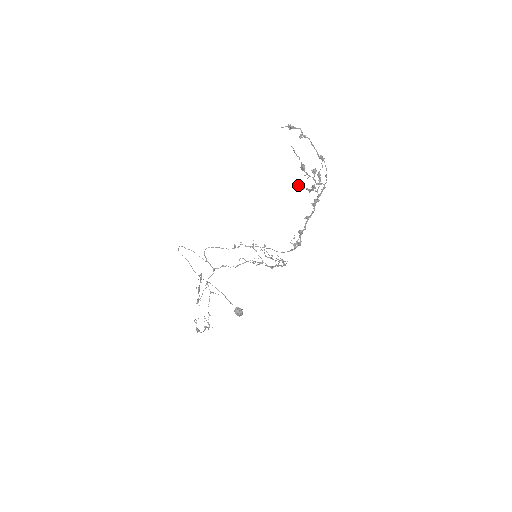
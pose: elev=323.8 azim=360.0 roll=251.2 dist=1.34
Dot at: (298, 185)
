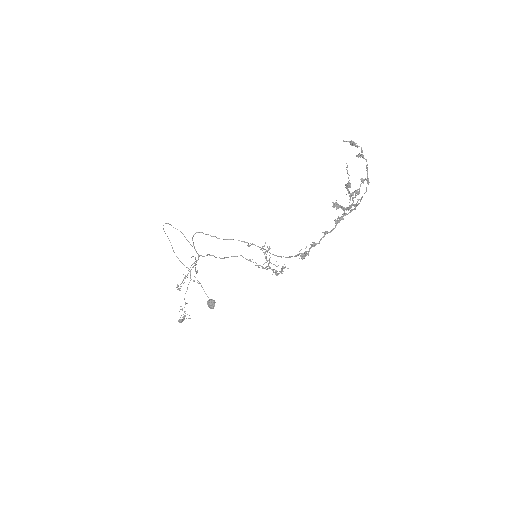
Dot at: (336, 202)
